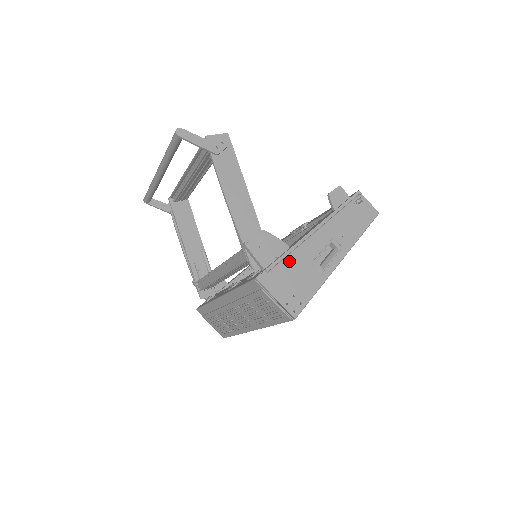
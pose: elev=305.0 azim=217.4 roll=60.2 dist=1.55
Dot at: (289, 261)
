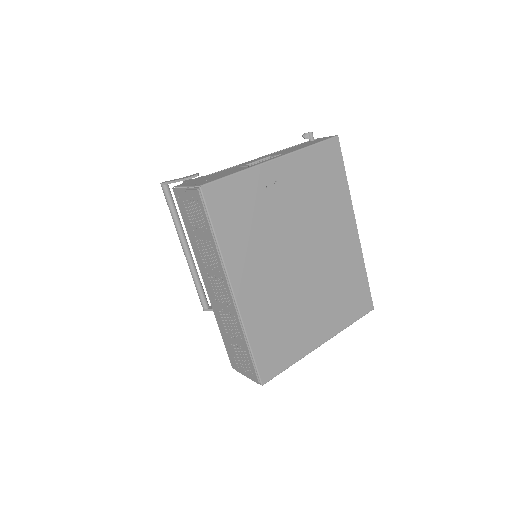
Dot at: (214, 174)
